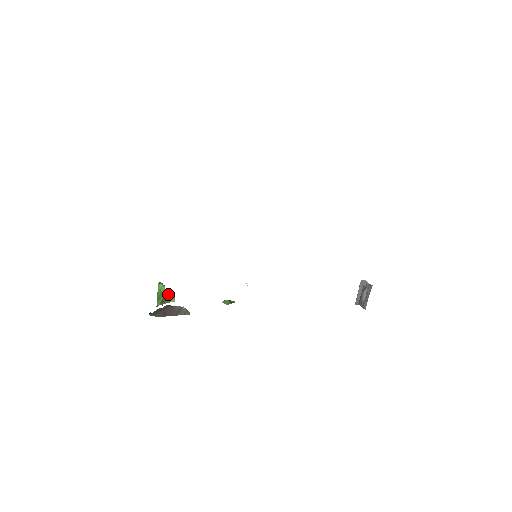
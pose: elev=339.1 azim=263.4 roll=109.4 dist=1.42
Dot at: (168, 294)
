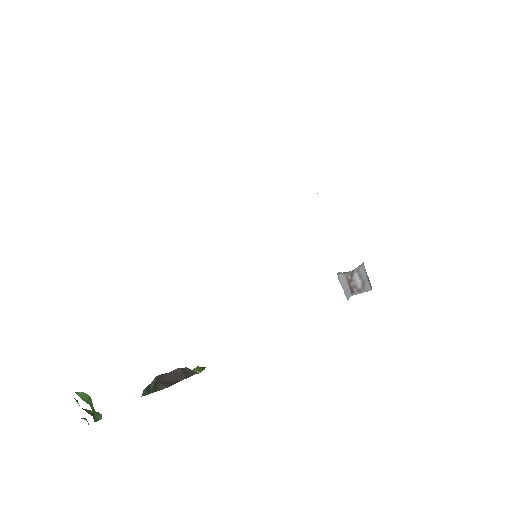
Dot at: (89, 410)
